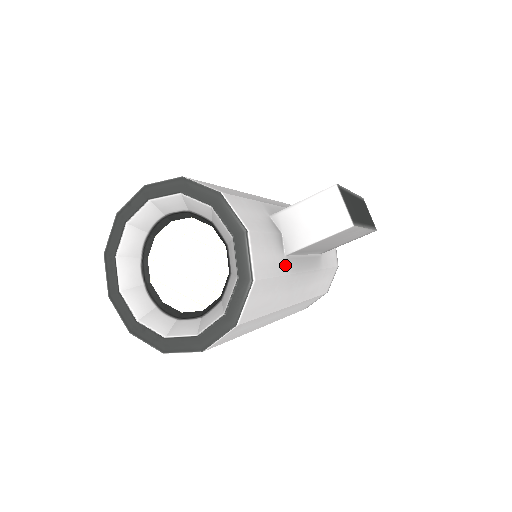
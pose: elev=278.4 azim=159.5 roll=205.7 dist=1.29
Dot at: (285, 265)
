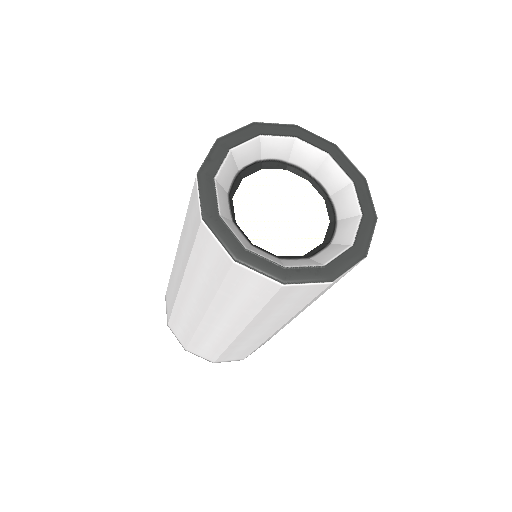
Dot at: occluded
